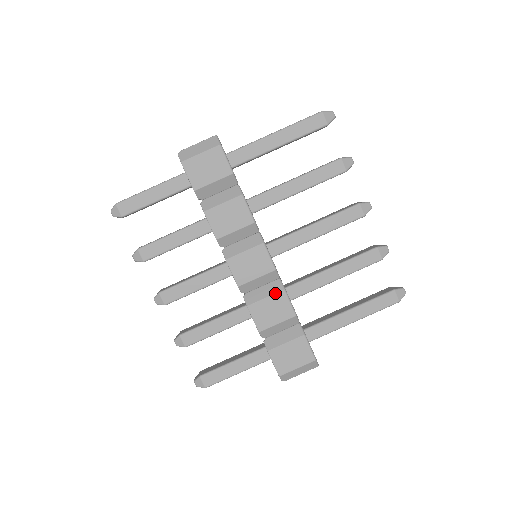
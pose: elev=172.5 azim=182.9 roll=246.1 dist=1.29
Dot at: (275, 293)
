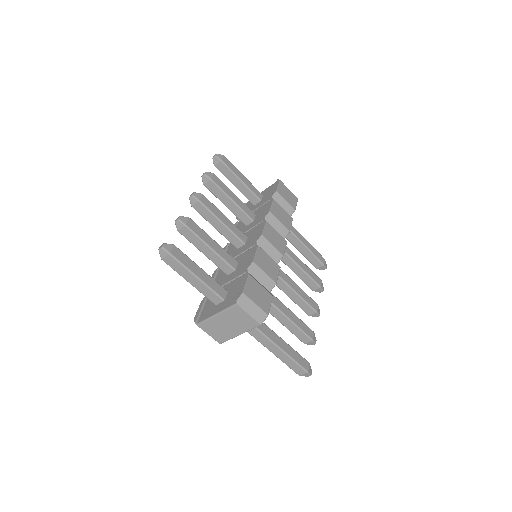
Dot at: (275, 262)
